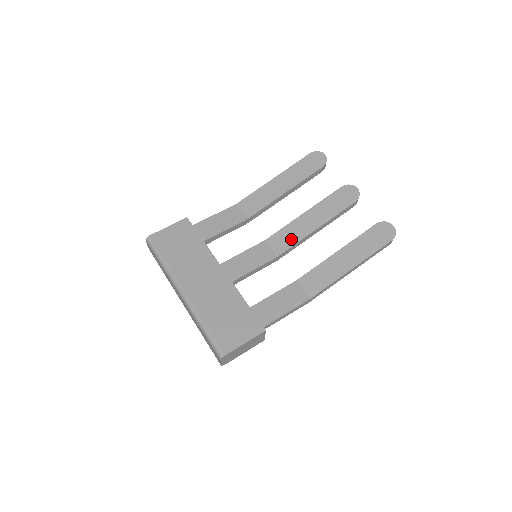
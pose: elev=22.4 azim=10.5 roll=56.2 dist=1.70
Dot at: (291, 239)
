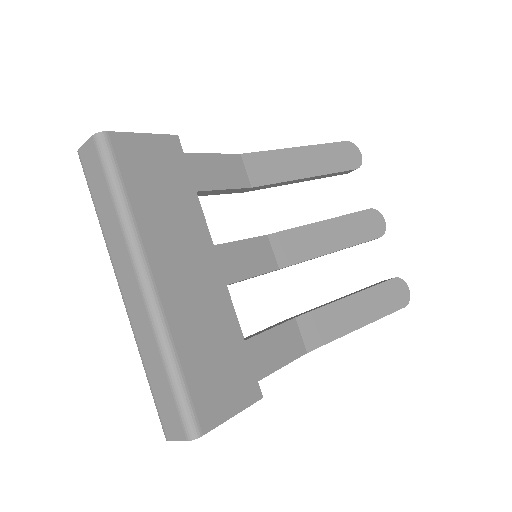
Dot at: (302, 251)
